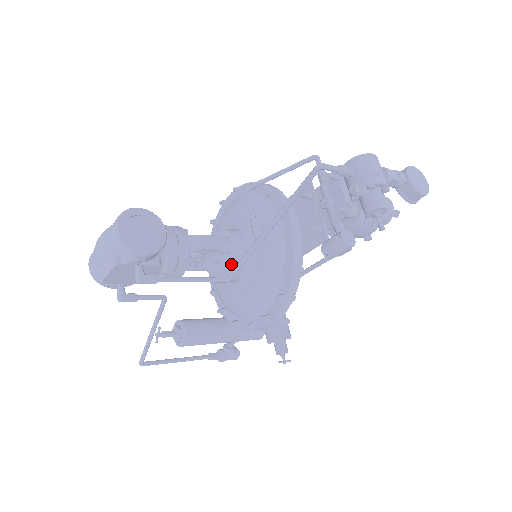
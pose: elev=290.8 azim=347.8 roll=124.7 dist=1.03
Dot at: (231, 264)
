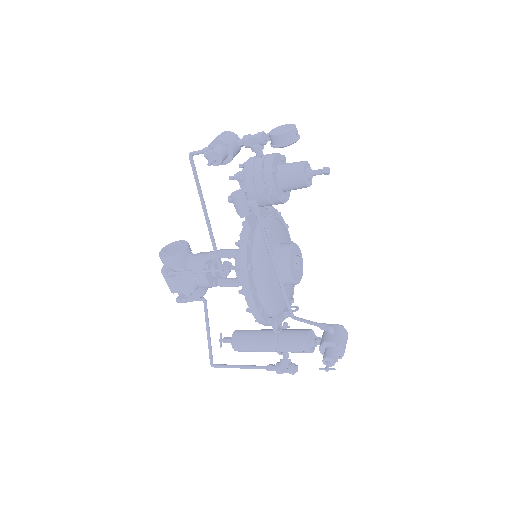
Dot at: (235, 264)
